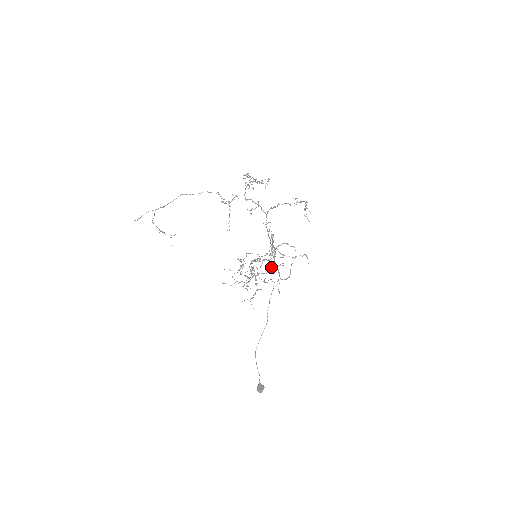
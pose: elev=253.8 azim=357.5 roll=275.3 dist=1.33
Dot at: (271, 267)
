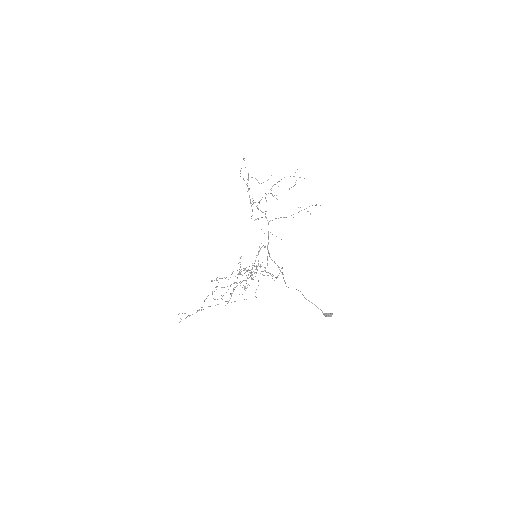
Dot at: occluded
